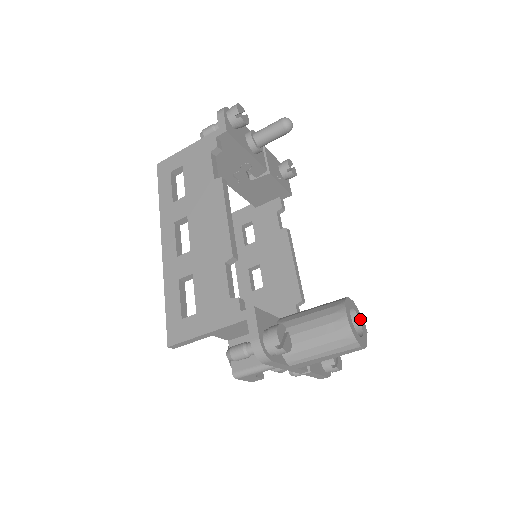
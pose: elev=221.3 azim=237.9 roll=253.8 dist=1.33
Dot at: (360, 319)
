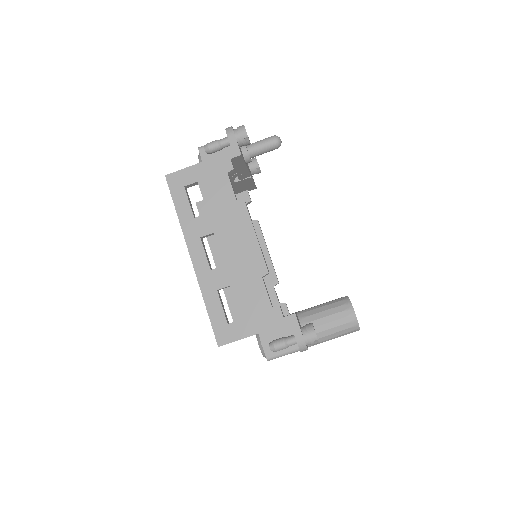
Dot at: occluded
